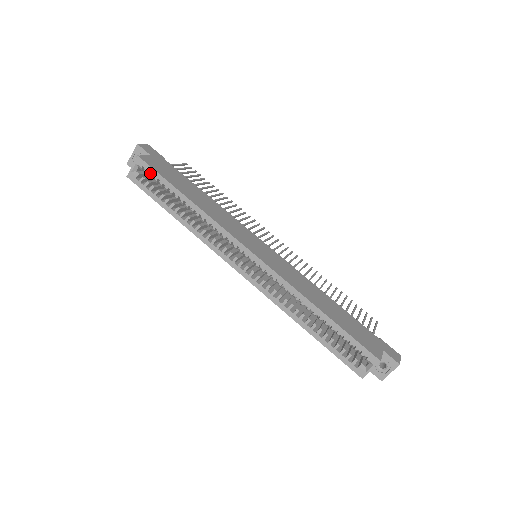
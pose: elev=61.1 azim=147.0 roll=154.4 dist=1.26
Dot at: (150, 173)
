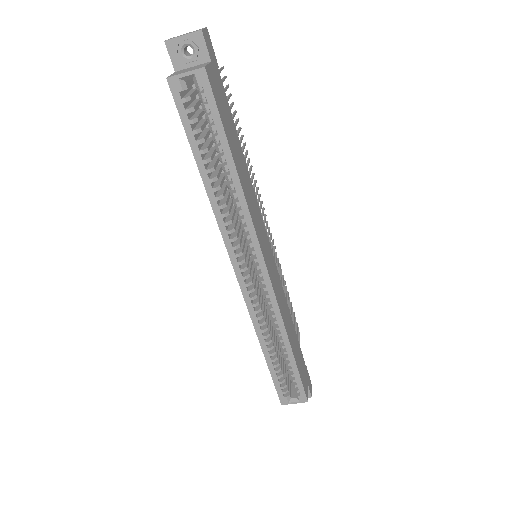
Dot at: (207, 103)
